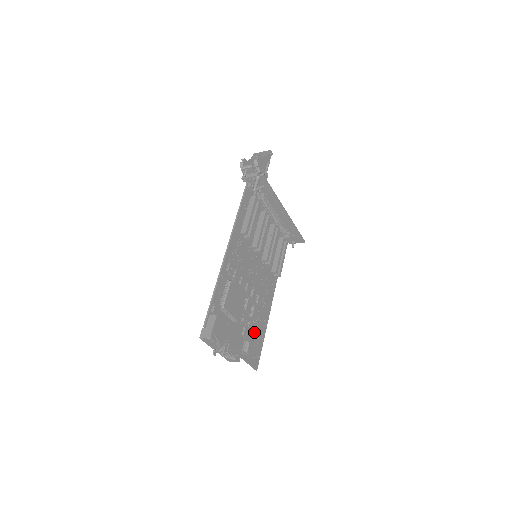
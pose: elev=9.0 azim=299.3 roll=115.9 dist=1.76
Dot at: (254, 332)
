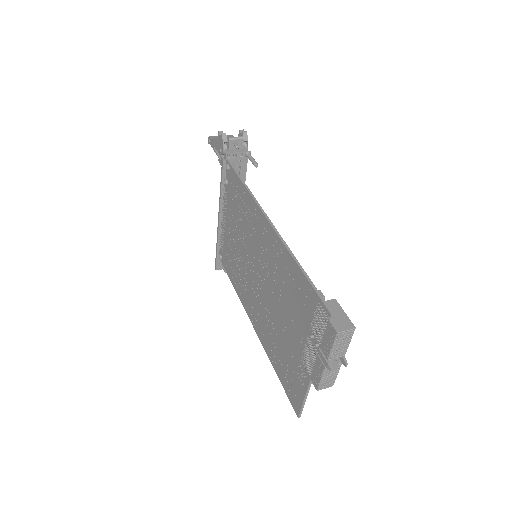
Dot at: (285, 359)
